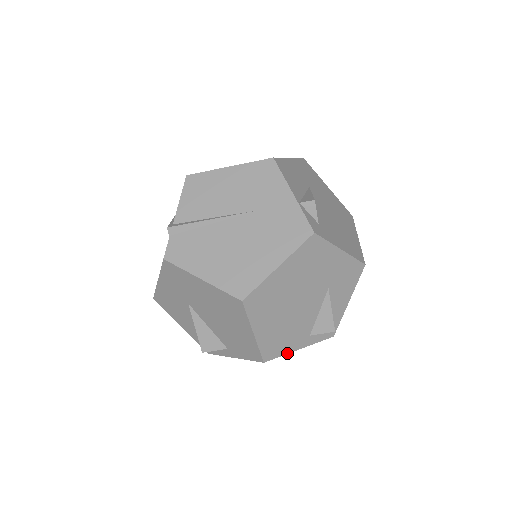
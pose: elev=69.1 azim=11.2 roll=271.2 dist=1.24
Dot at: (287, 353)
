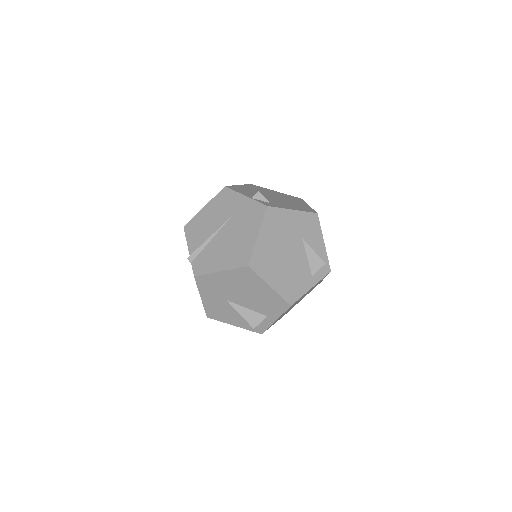
Dot at: (304, 294)
